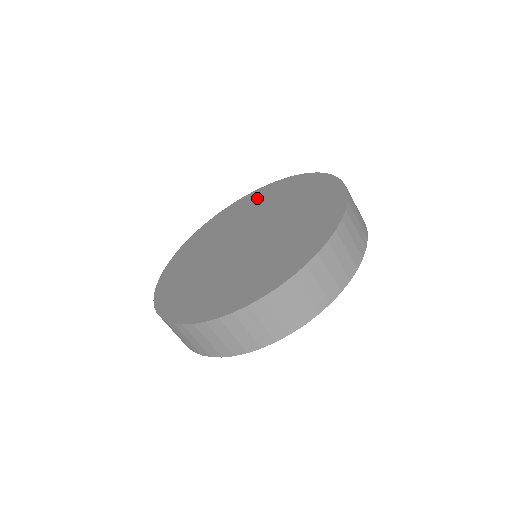
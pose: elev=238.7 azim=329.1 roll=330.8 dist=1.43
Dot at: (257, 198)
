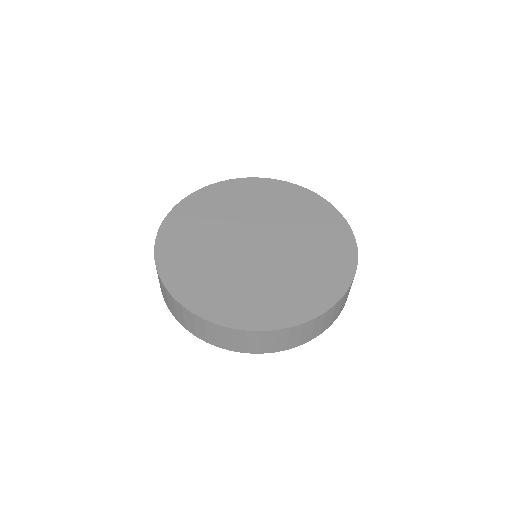
Dot at: (212, 200)
